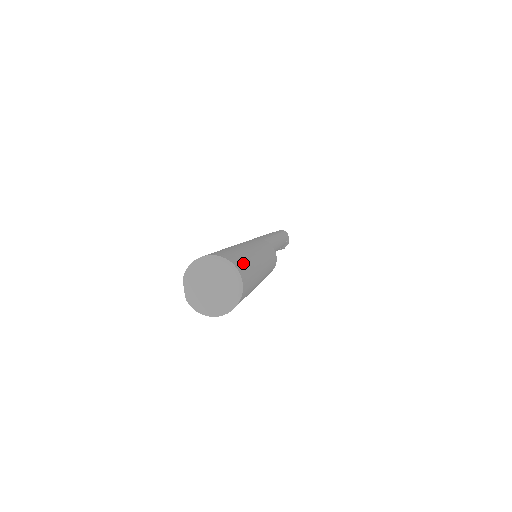
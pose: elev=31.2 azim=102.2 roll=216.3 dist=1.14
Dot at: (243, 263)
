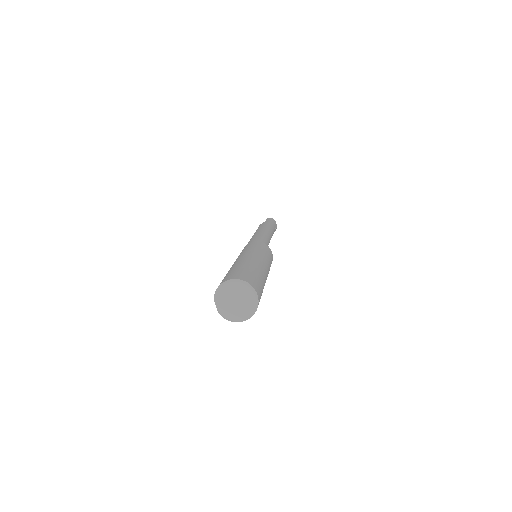
Dot at: (254, 278)
